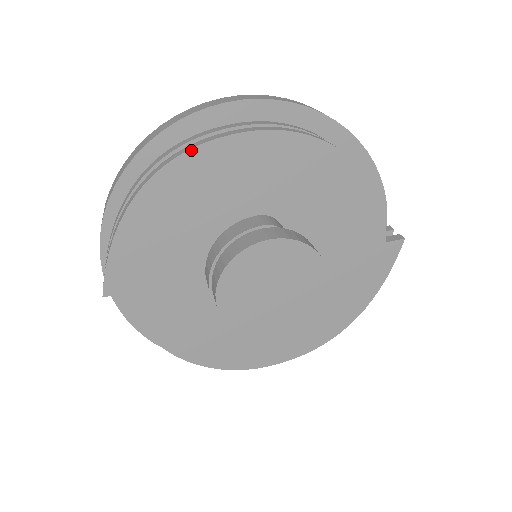
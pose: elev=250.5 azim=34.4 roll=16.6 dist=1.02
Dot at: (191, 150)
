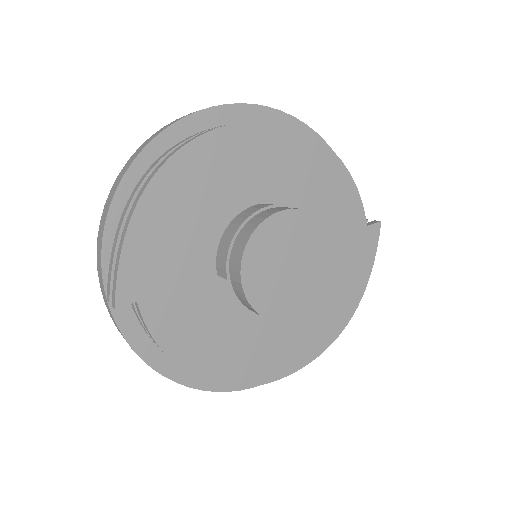
Dot at: (194, 140)
